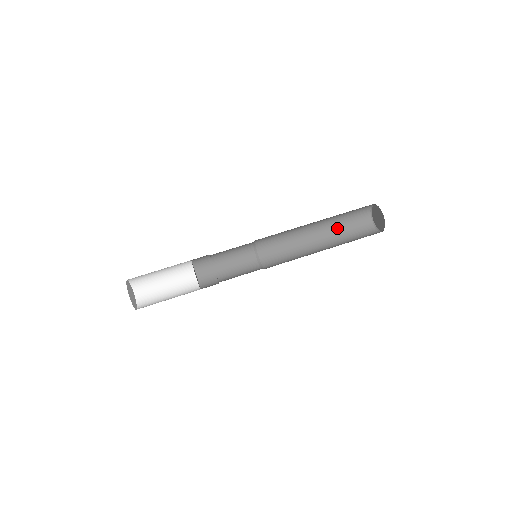
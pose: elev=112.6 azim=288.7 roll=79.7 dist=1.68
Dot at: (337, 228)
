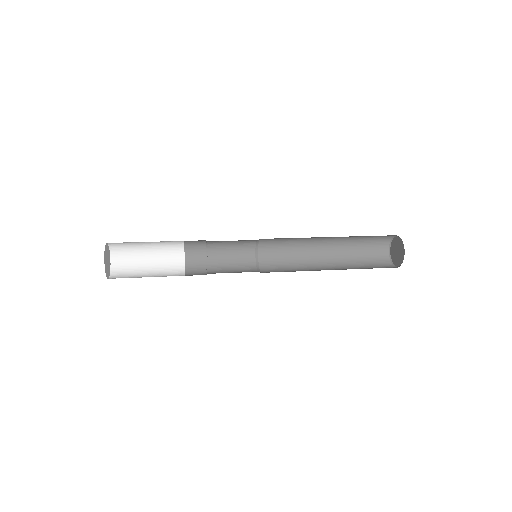
Dot at: occluded
